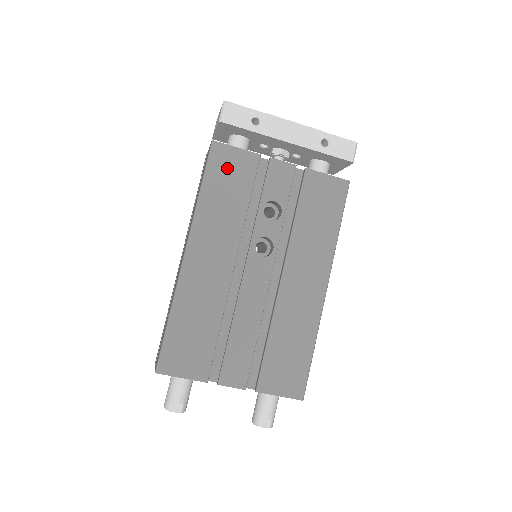
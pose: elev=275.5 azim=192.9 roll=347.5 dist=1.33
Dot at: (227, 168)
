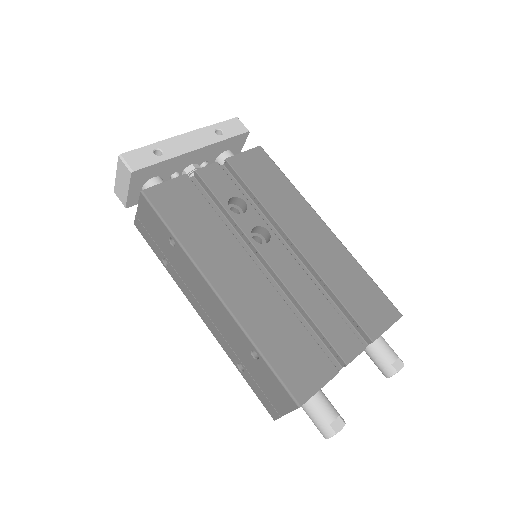
Dot at: (174, 202)
